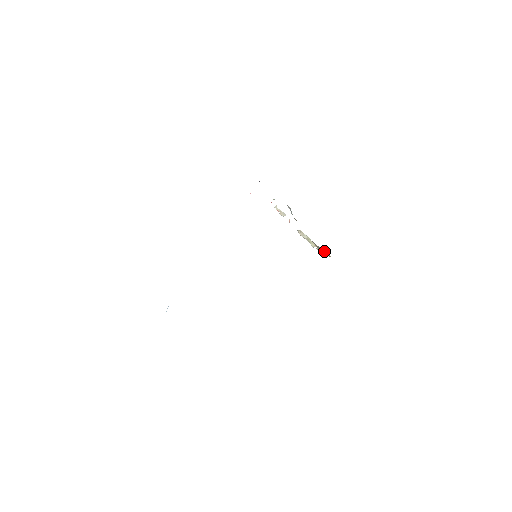
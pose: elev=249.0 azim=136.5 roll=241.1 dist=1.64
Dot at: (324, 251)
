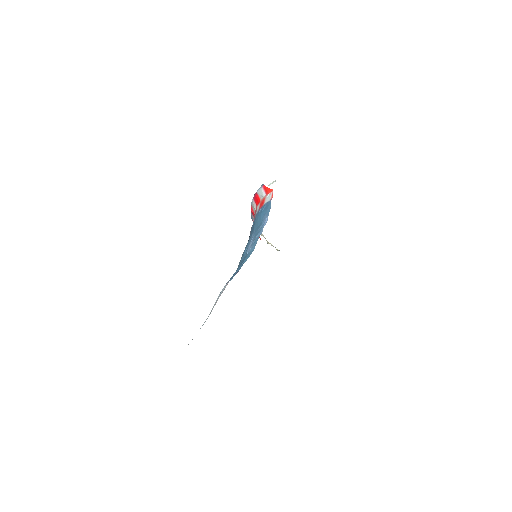
Dot at: (275, 247)
